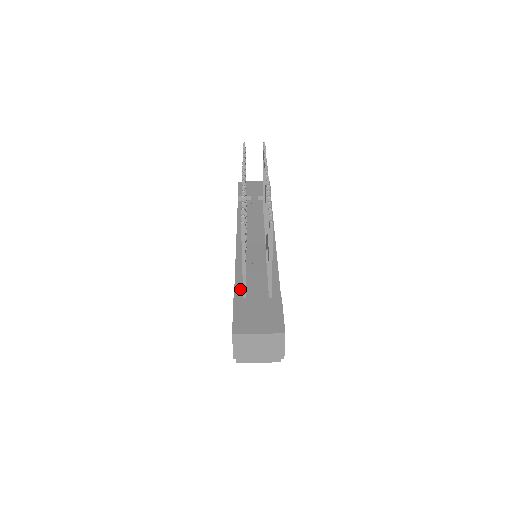
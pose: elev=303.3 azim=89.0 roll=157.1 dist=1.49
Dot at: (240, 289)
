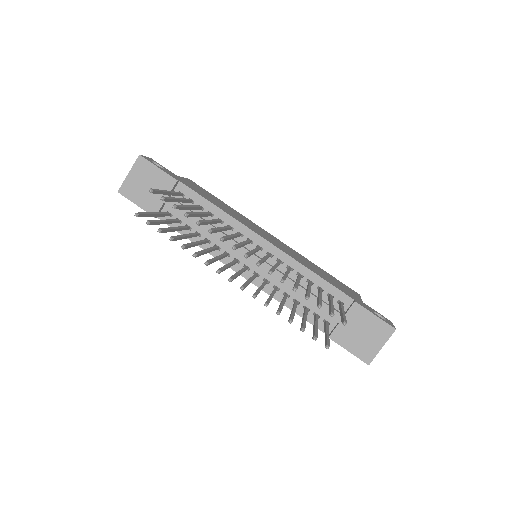
Dot at: occluded
